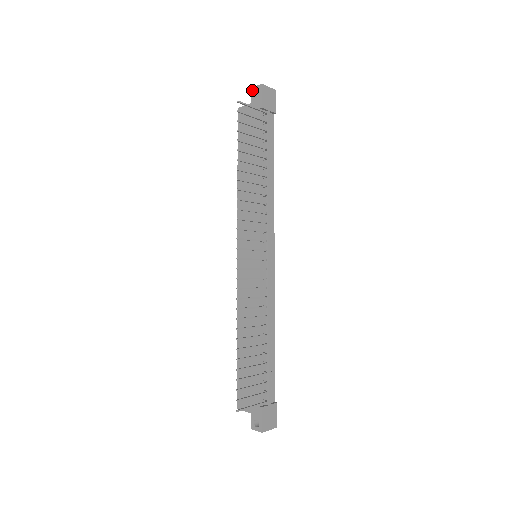
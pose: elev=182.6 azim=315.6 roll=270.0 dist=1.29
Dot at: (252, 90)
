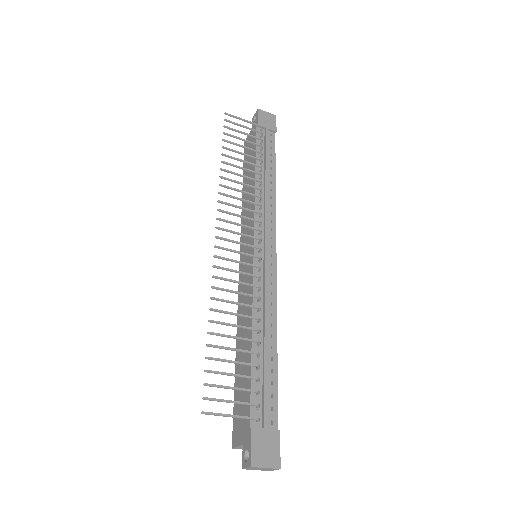
Dot at: (252, 119)
